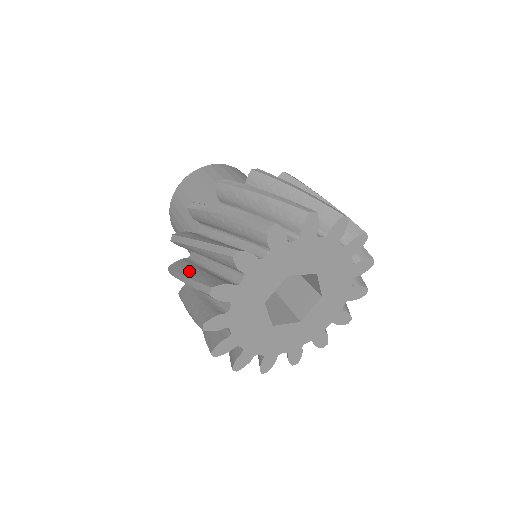
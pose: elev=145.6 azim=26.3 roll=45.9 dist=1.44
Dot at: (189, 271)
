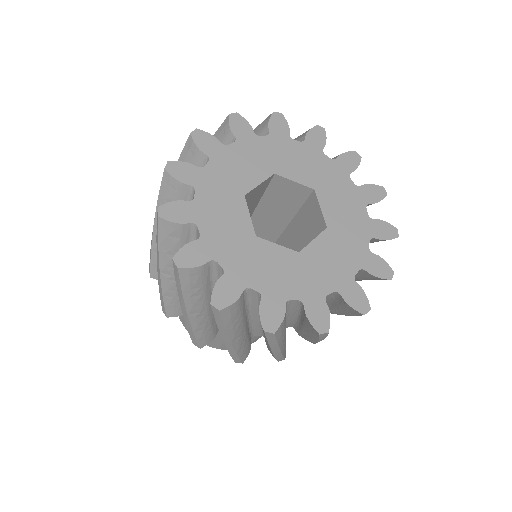
Dot at: occluded
